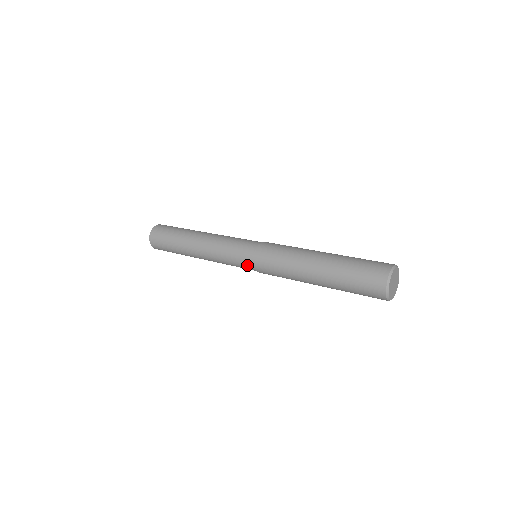
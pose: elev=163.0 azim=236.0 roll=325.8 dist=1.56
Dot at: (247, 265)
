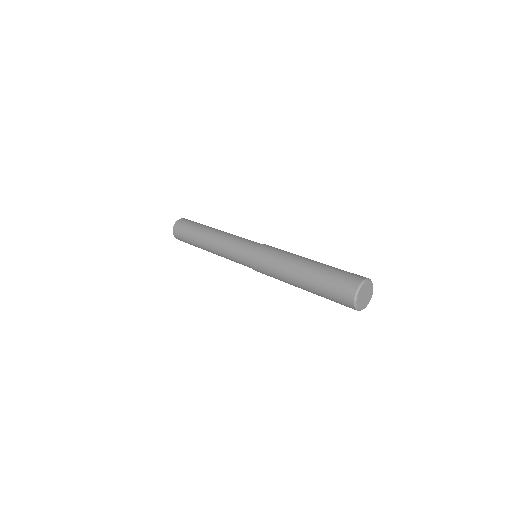
Dot at: (246, 253)
